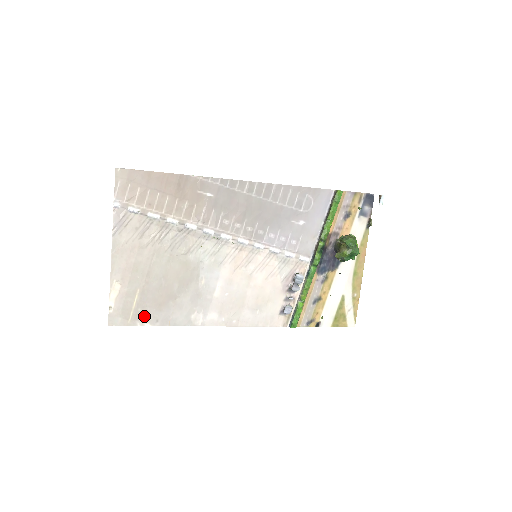
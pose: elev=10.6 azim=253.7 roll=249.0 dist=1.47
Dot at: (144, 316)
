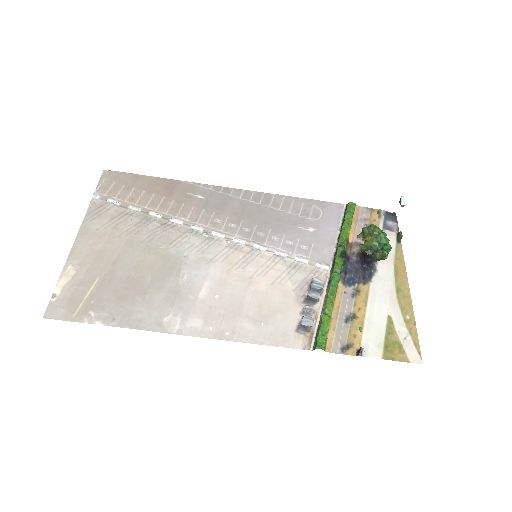
Dot at: (97, 311)
